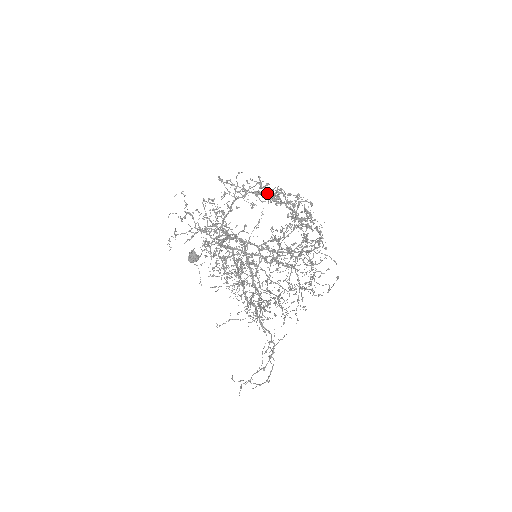
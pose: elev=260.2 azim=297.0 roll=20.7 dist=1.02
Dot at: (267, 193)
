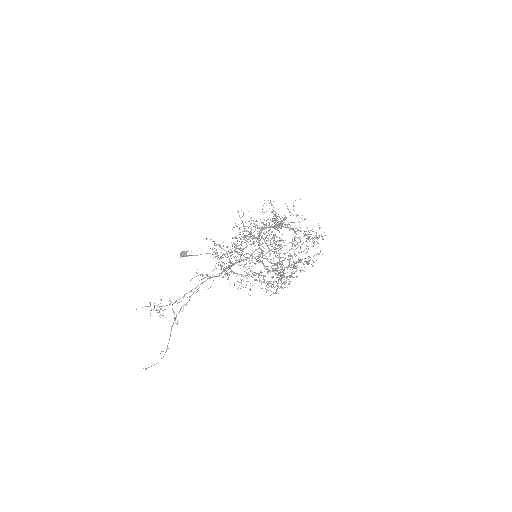
Dot at: occluded
